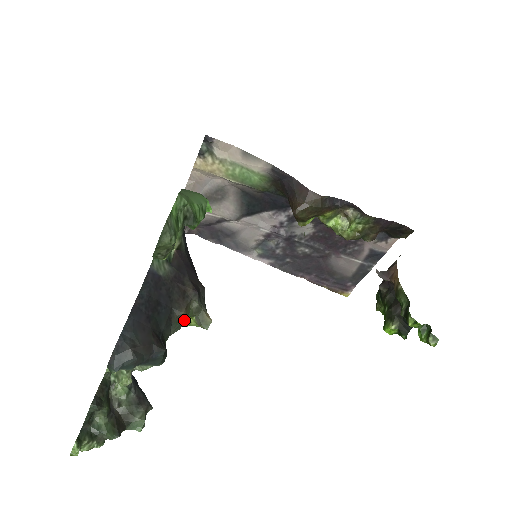
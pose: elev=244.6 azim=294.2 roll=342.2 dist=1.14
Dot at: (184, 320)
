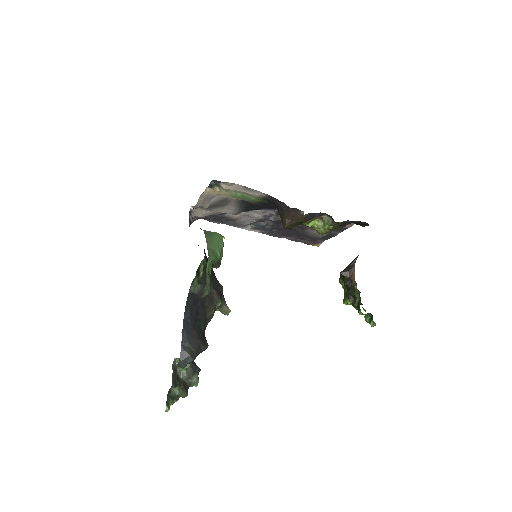
Dot at: (213, 315)
